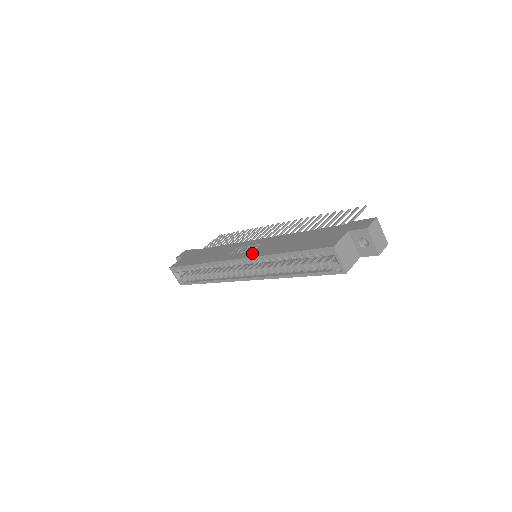
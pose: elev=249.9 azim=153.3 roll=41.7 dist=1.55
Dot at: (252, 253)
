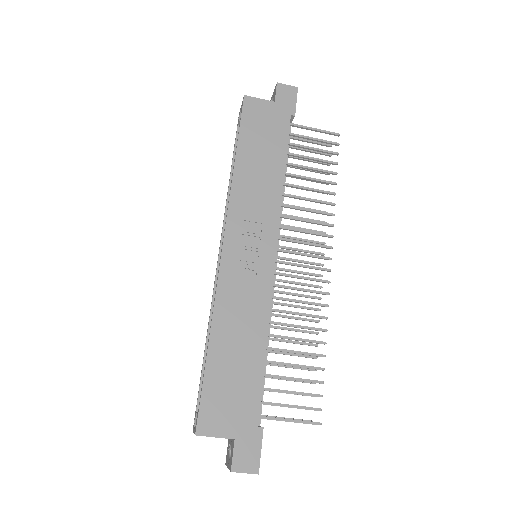
Dot at: (229, 274)
